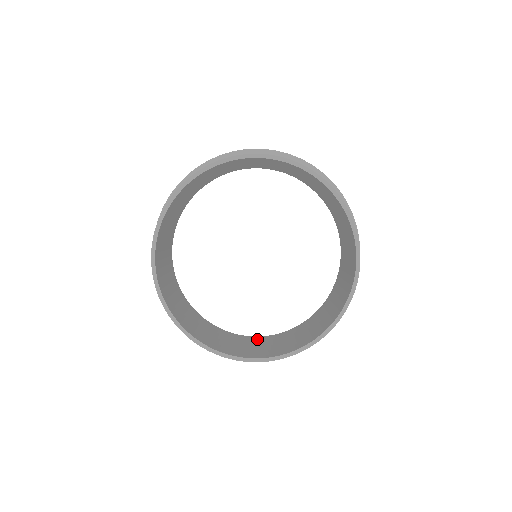
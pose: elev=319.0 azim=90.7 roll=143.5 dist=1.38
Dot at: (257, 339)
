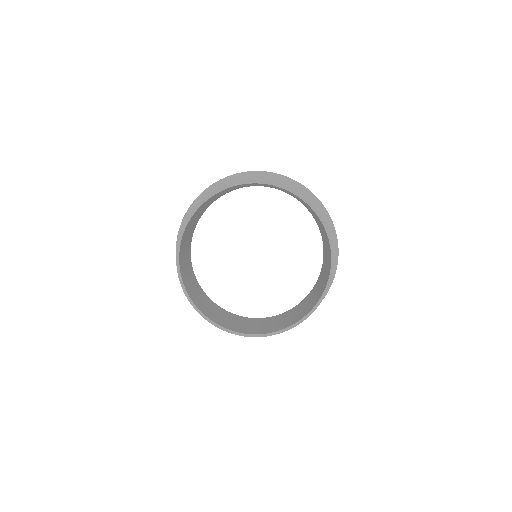
Dot at: (208, 299)
